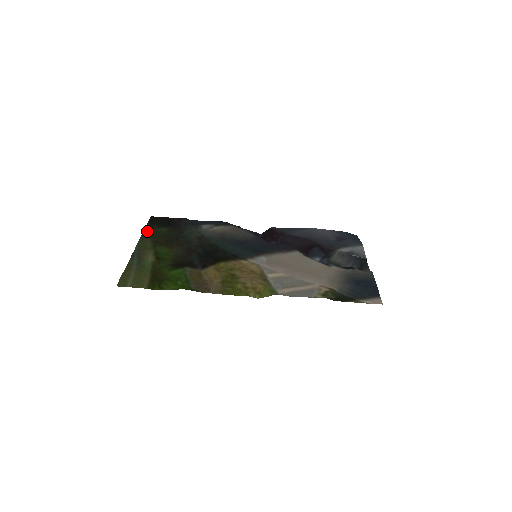
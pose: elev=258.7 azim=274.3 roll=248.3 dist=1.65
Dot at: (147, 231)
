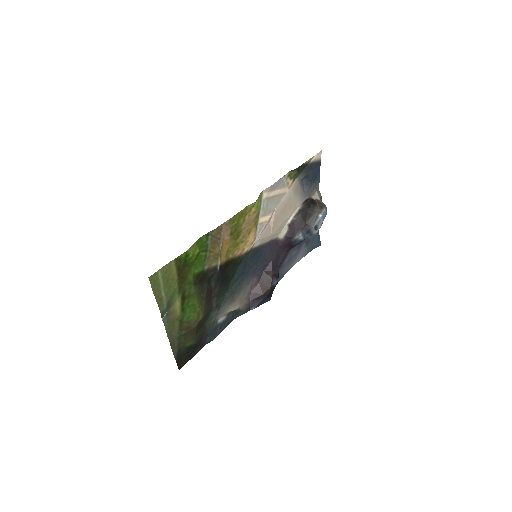
Dot at: (175, 347)
